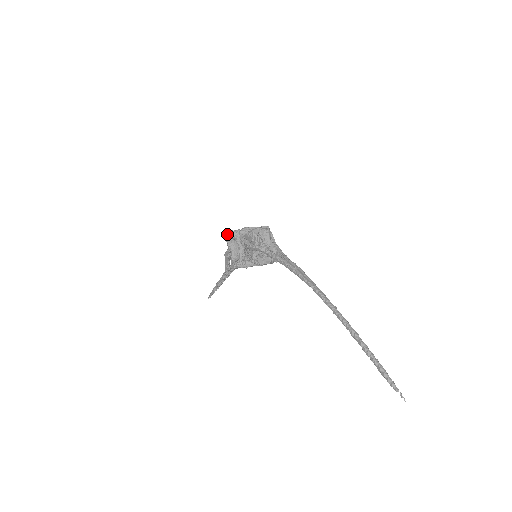
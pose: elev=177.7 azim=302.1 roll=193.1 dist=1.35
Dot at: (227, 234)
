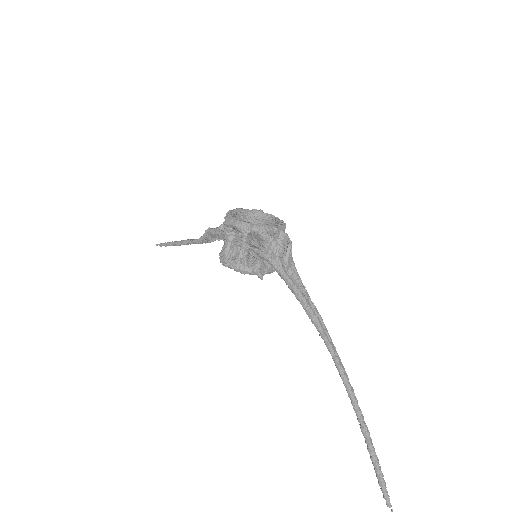
Dot at: (231, 221)
